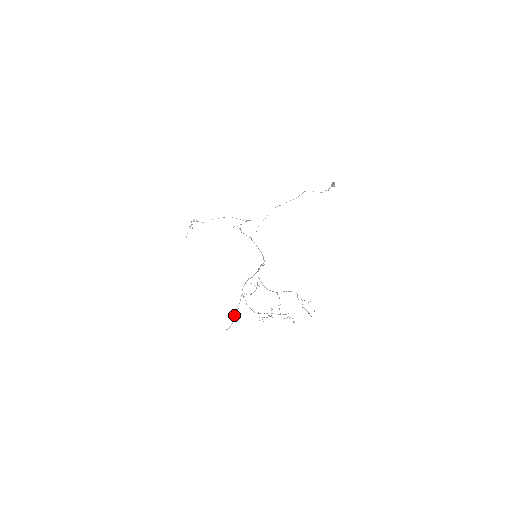
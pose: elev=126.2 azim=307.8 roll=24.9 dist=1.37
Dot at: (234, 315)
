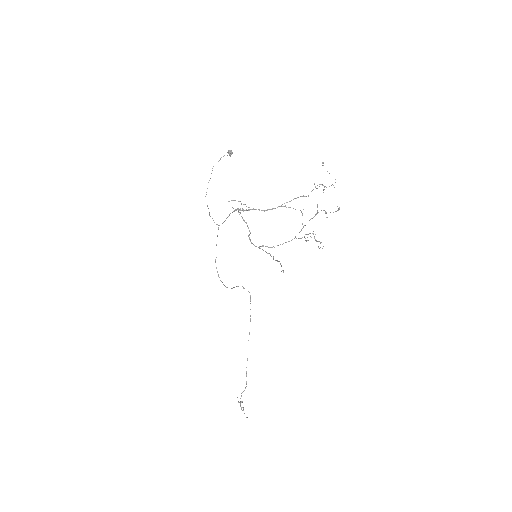
Dot at: occluded
